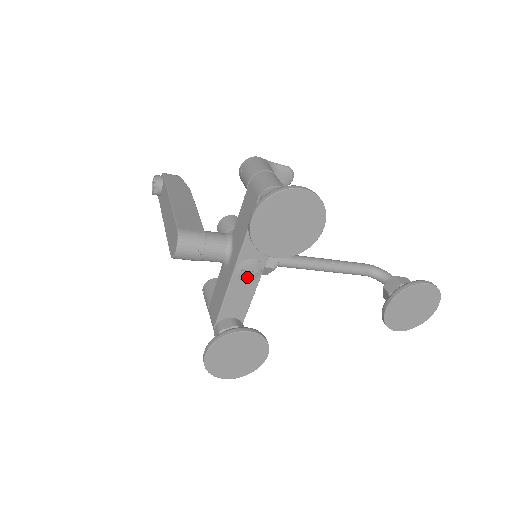
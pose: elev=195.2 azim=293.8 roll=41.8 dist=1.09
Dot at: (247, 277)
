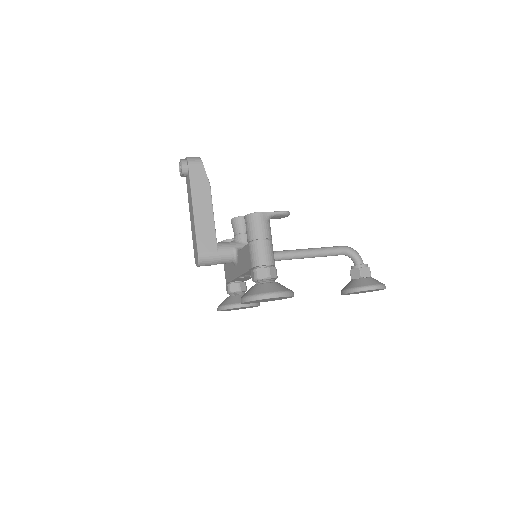
Dot at: occluded
